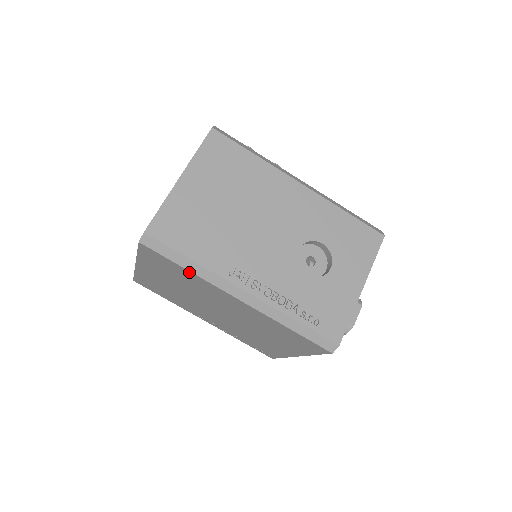
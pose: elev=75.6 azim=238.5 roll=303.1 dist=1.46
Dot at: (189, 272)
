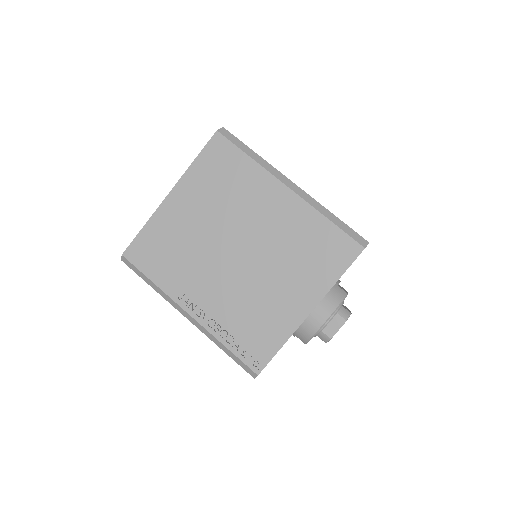
Dot at: (250, 161)
